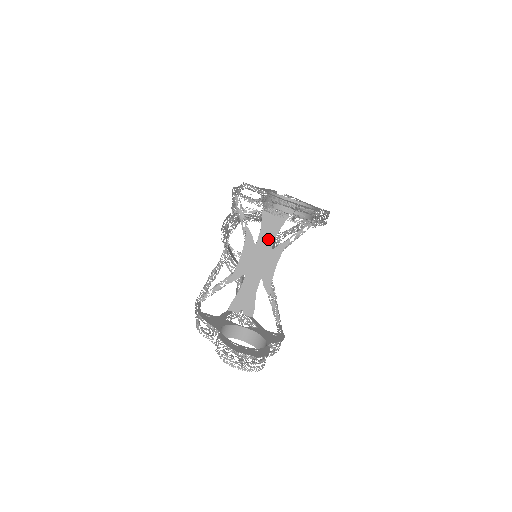
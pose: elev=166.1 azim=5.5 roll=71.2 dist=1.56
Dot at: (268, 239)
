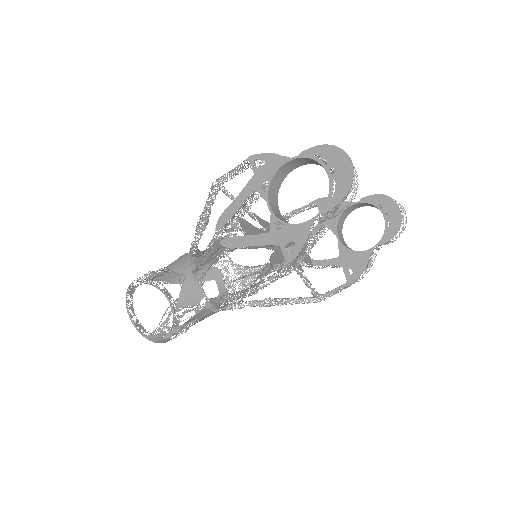
Dot at: occluded
